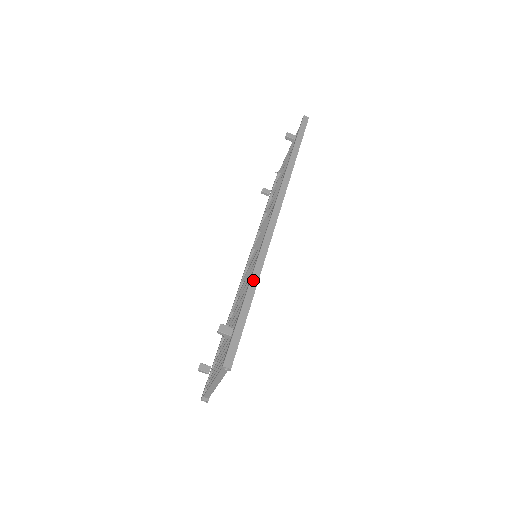
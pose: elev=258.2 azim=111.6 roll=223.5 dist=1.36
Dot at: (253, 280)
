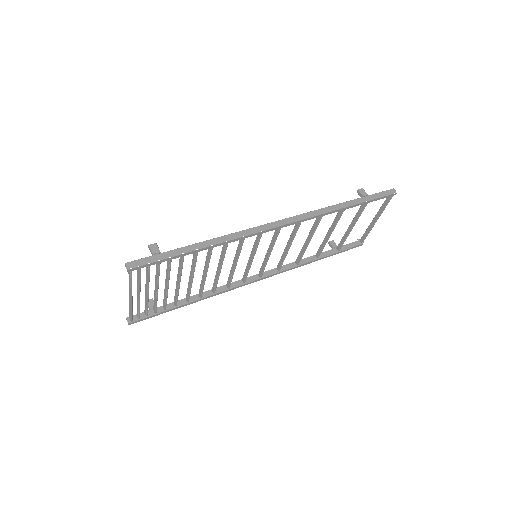
Dot at: (212, 241)
